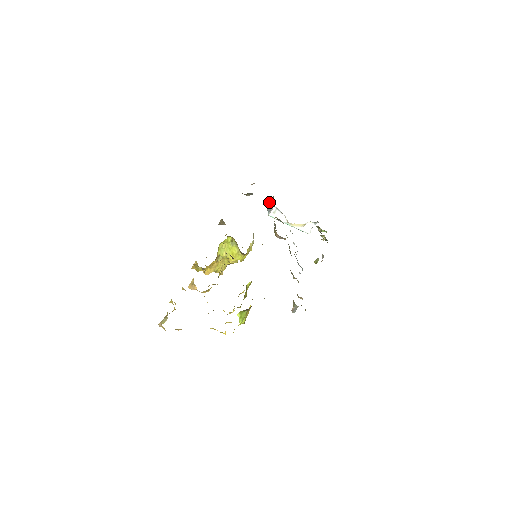
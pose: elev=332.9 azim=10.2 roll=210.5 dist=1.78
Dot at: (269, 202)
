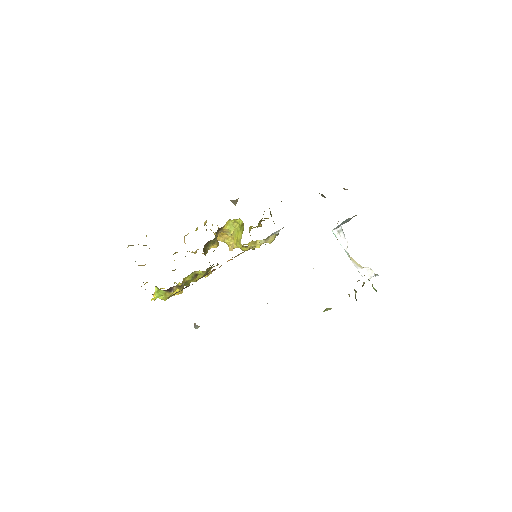
Dot at: (350, 218)
